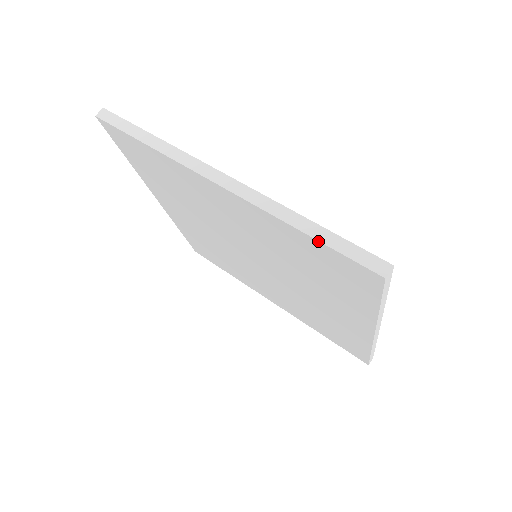
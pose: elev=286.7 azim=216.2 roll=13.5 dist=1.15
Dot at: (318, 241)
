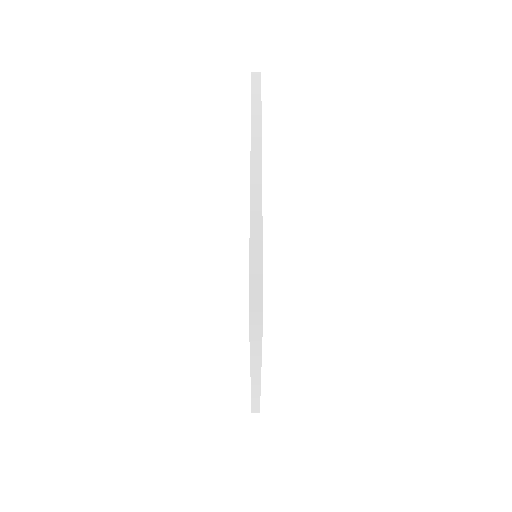
Dot at: (251, 402)
